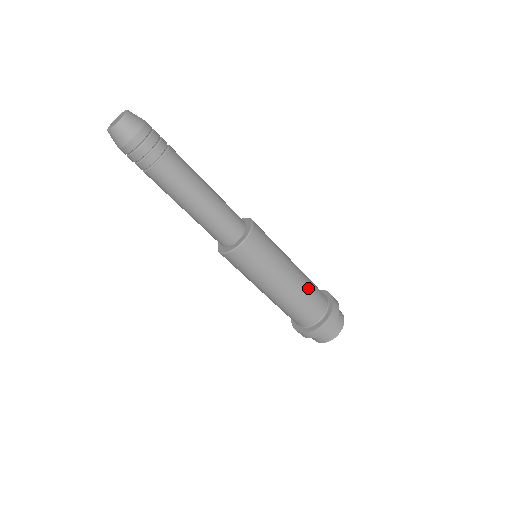
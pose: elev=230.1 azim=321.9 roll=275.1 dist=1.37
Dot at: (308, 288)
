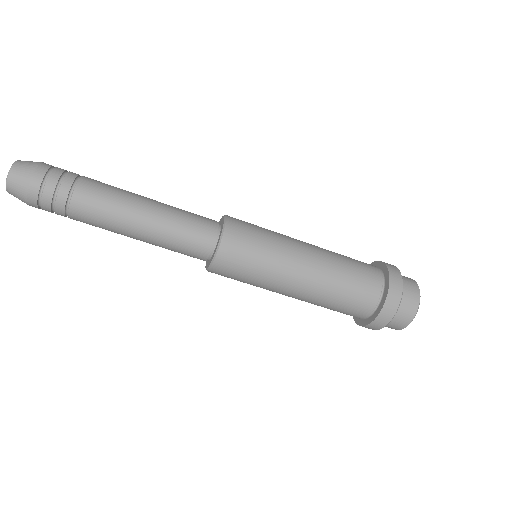
Dot at: (339, 278)
